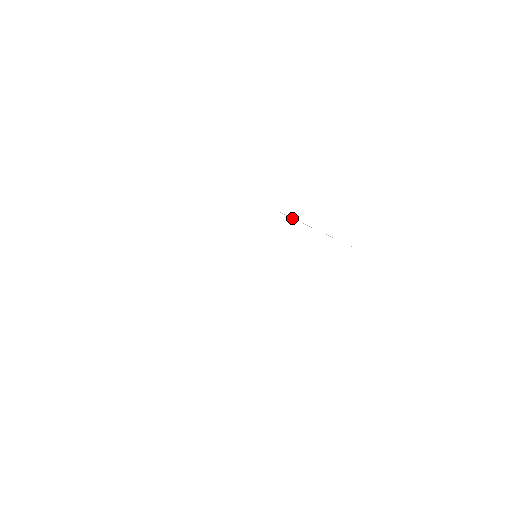
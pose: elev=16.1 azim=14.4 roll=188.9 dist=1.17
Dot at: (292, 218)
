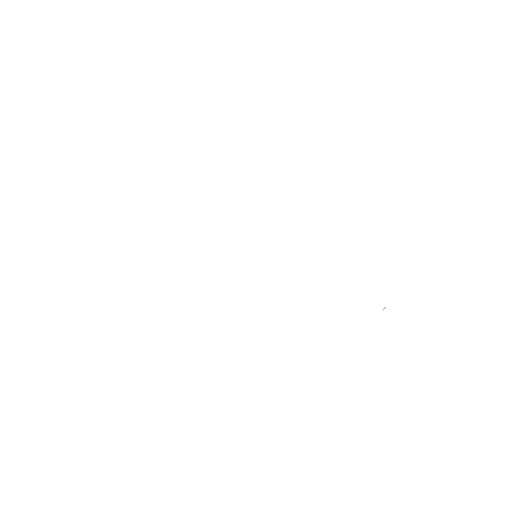
Dot at: occluded
